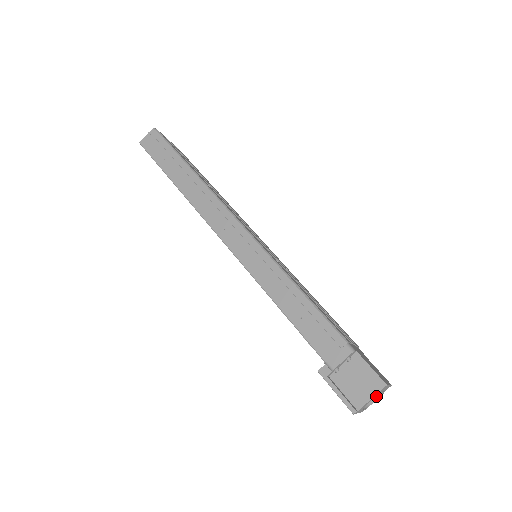
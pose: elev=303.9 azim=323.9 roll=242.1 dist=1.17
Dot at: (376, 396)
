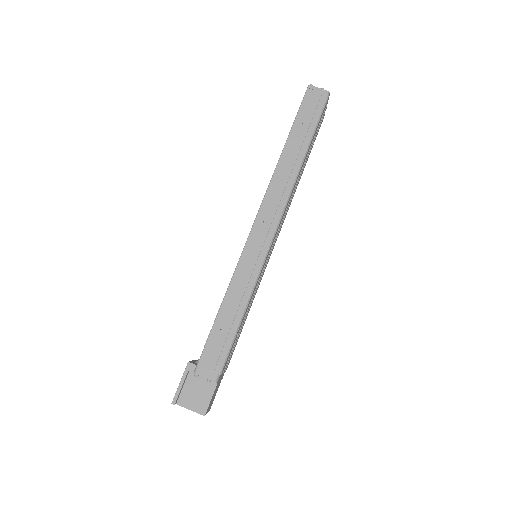
Dot at: (194, 410)
